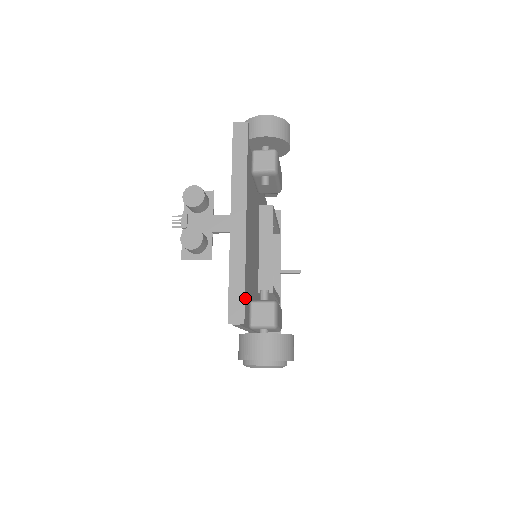
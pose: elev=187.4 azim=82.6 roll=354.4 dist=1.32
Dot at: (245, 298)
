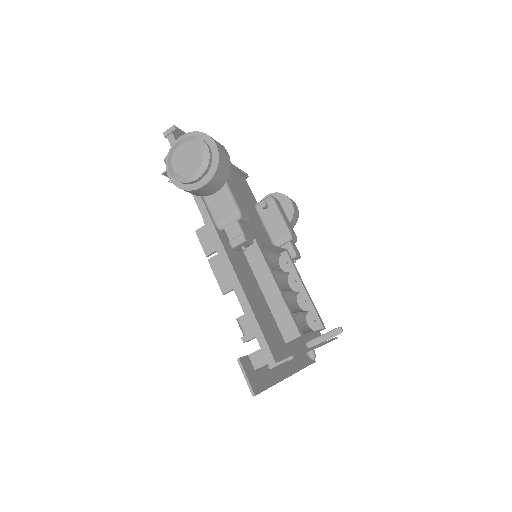
Dot at: occluded
